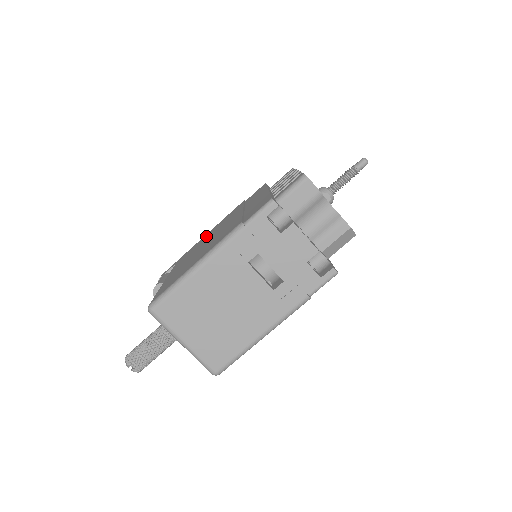
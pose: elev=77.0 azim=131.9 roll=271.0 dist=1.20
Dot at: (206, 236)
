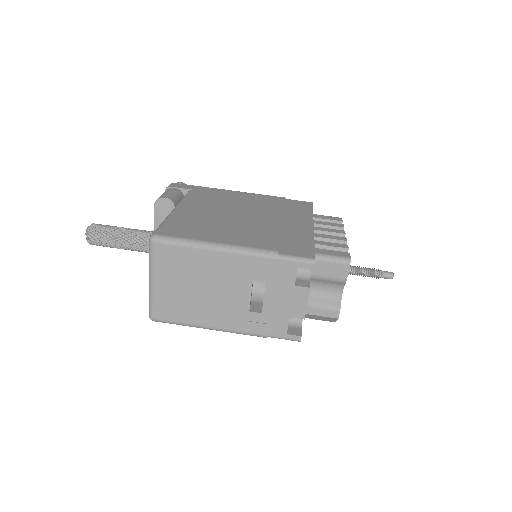
Dot at: (235, 197)
